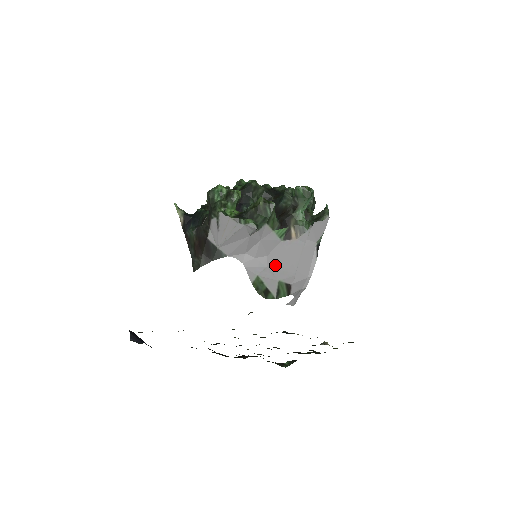
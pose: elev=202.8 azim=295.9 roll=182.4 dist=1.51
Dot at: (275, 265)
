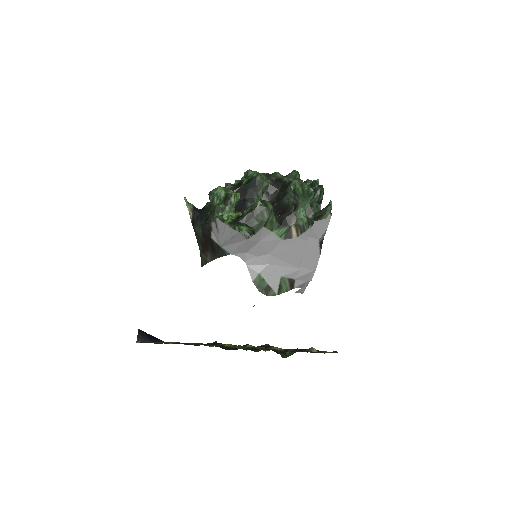
Dot at: (277, 262)
